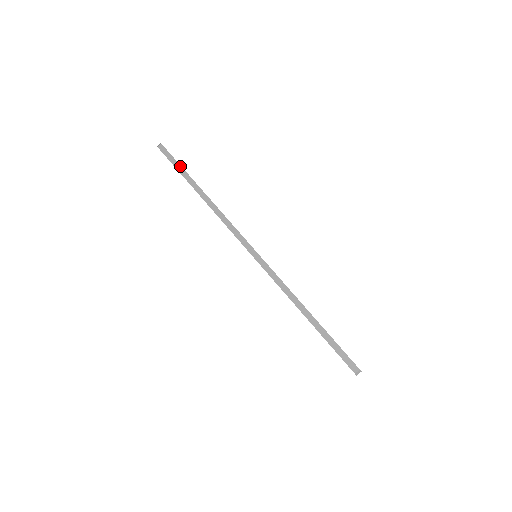
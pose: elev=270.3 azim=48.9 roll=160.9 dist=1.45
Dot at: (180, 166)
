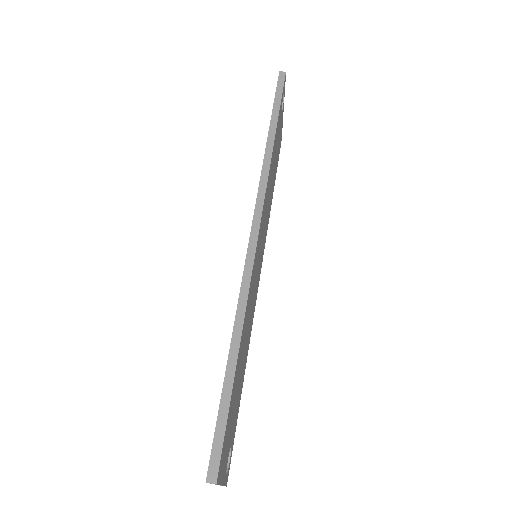
Dot at: (280, 103)
